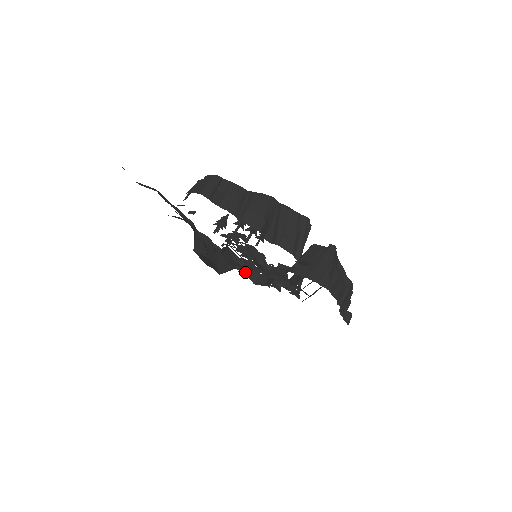
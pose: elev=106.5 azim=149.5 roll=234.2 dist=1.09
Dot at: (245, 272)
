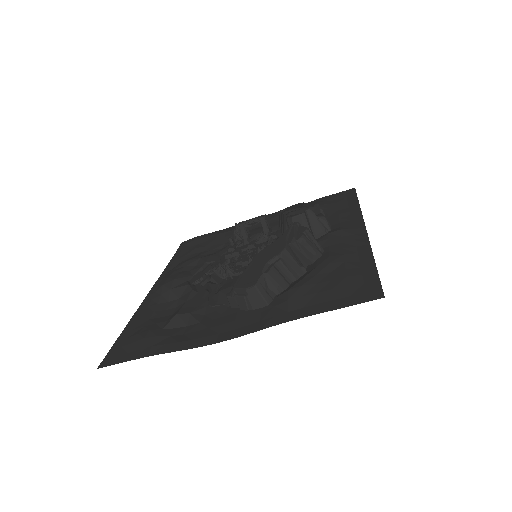
Dot at: occluded
